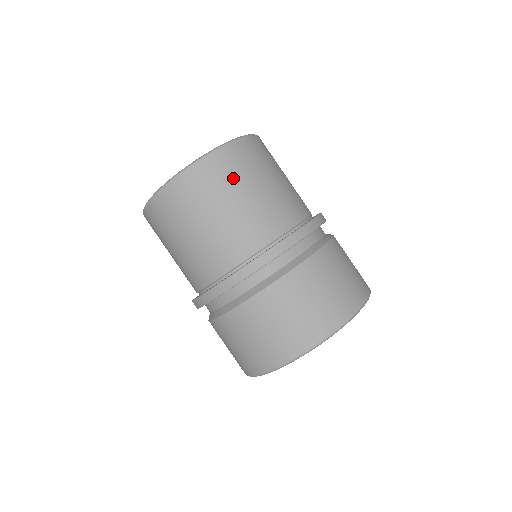
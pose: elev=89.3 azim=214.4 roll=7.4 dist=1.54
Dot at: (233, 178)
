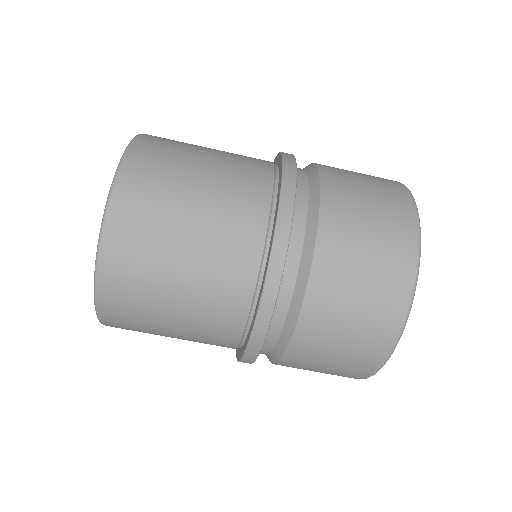
Dot at: (161, 203)
